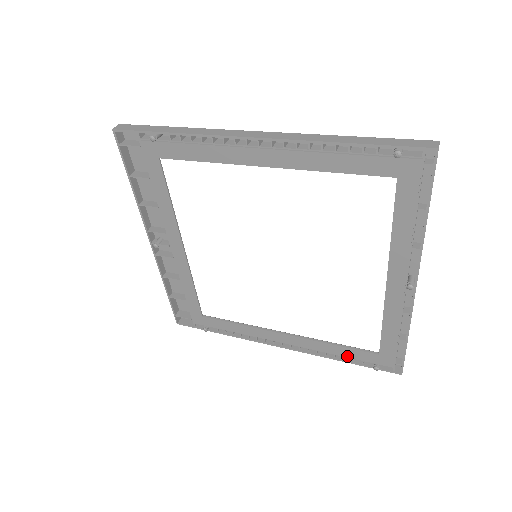
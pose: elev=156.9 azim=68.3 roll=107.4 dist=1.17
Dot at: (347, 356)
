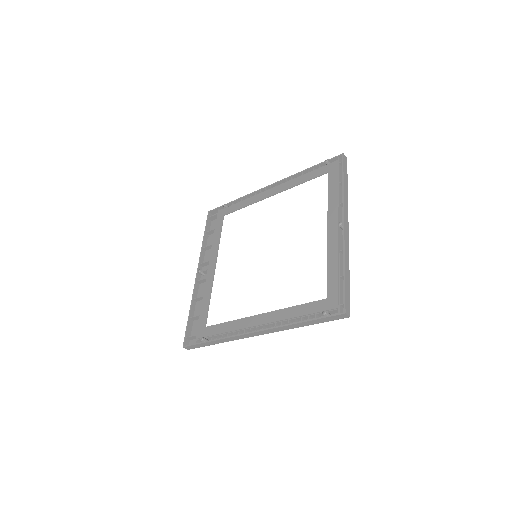
Dot at: (304, 314)
